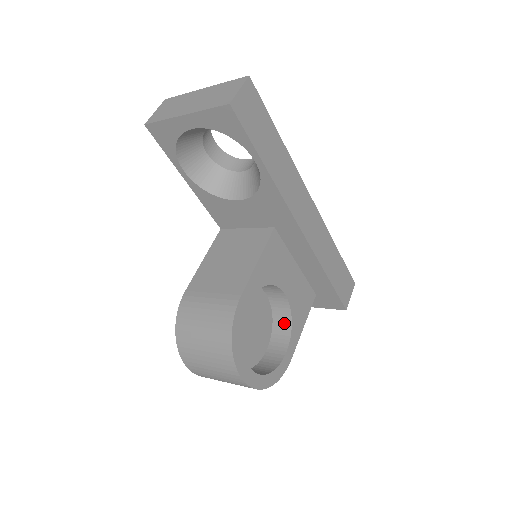
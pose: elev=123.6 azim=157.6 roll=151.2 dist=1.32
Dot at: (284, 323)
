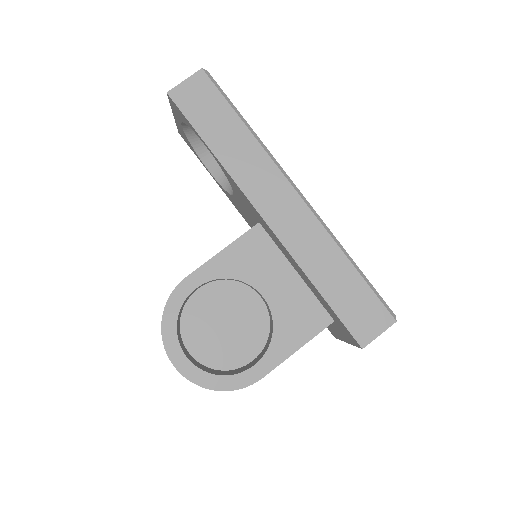
Dot at: (270, 336)
